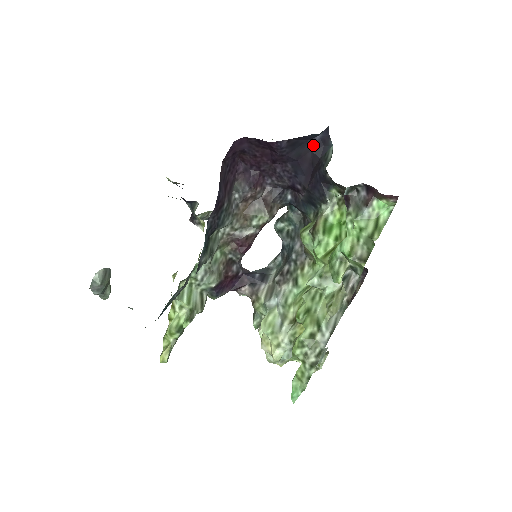
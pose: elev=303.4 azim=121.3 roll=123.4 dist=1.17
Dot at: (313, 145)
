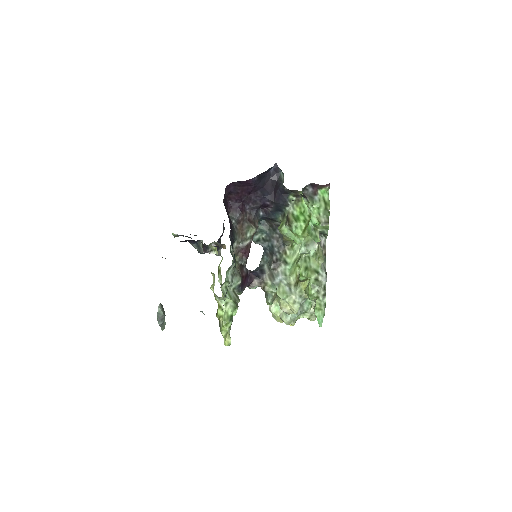
Dot at: (270, 175)
